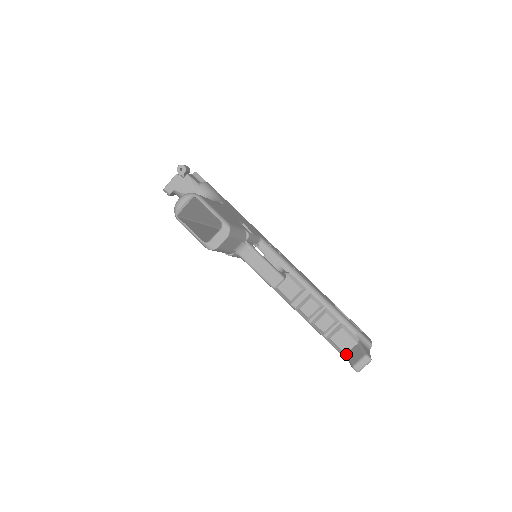
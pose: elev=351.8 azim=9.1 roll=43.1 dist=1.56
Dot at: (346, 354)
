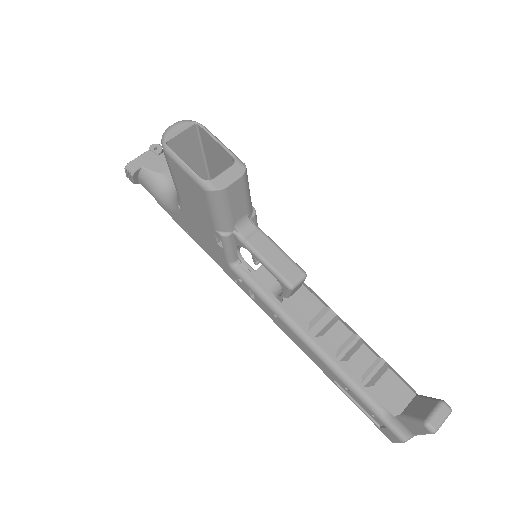
Dot at: (401, 414)
